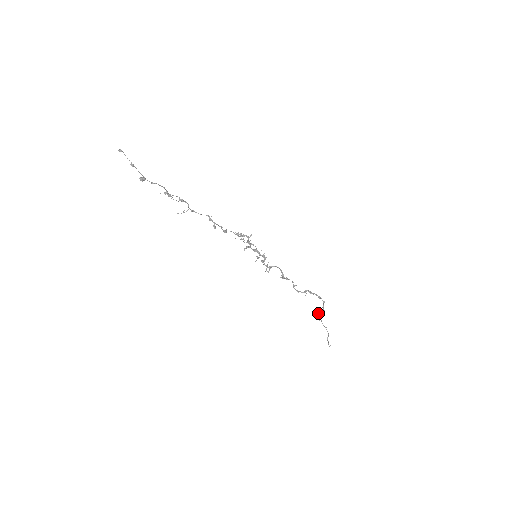
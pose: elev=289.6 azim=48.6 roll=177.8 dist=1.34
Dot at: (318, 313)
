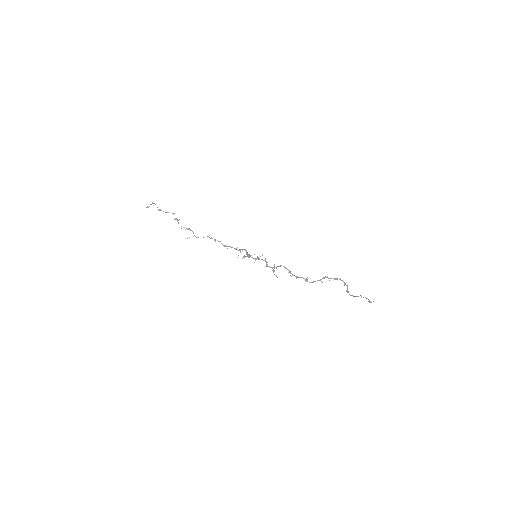
Dot at: occluded
